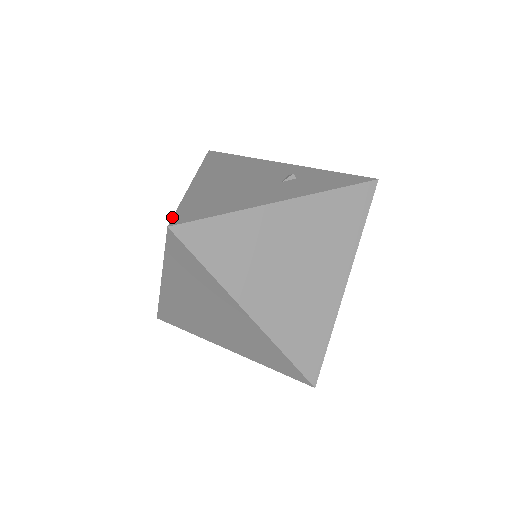
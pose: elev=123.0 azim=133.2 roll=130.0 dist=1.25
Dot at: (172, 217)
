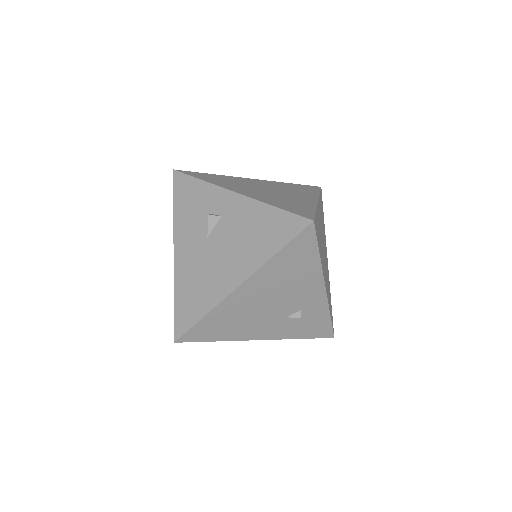
Dot at: (184, 334)
